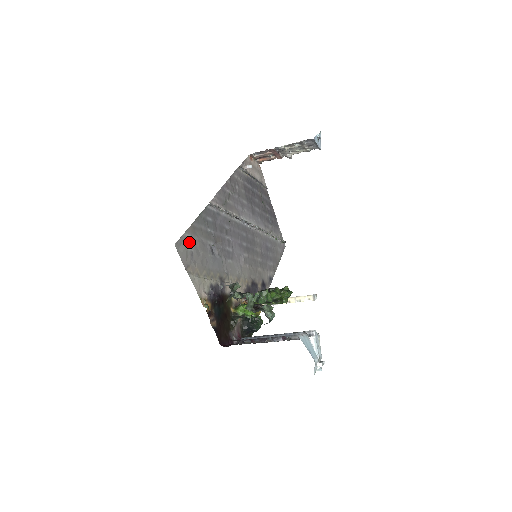
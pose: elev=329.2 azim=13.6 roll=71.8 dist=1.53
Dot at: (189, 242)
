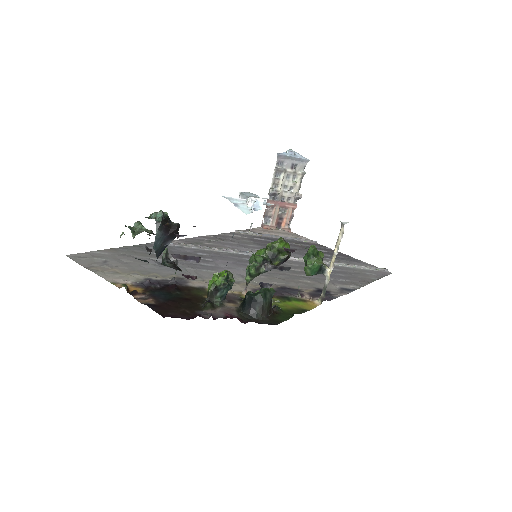
Dot at: (101, 256)
